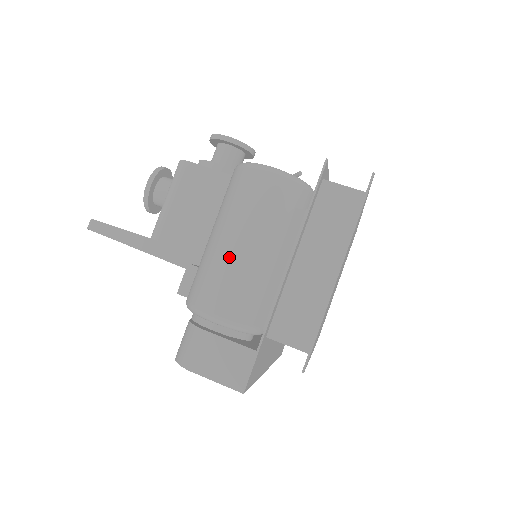
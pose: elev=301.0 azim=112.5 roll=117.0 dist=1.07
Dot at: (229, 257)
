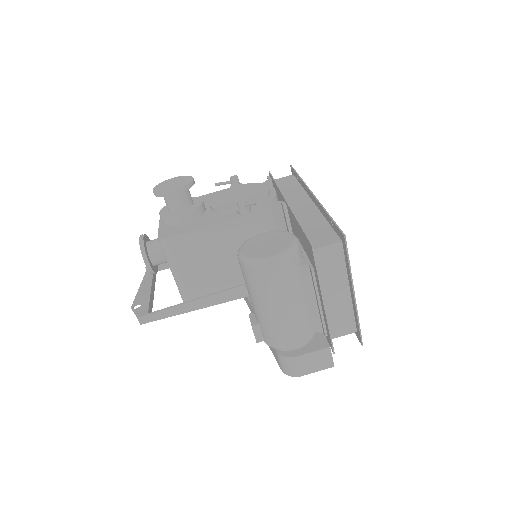
Dot at: (282, 318)
